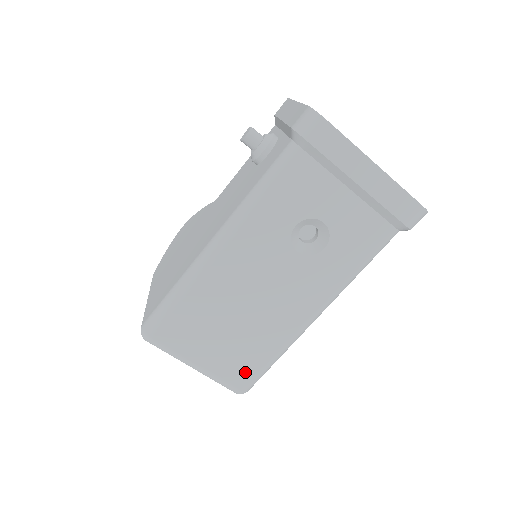
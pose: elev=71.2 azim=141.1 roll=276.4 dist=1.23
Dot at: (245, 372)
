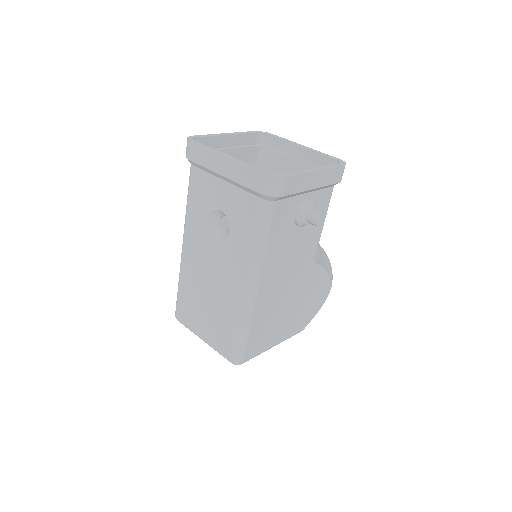
Dot at: (227, 343)
